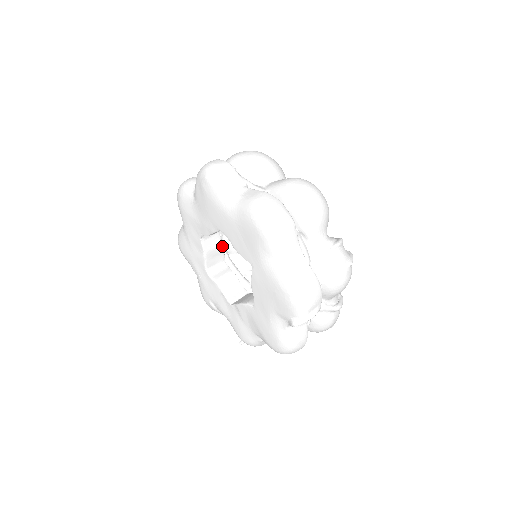
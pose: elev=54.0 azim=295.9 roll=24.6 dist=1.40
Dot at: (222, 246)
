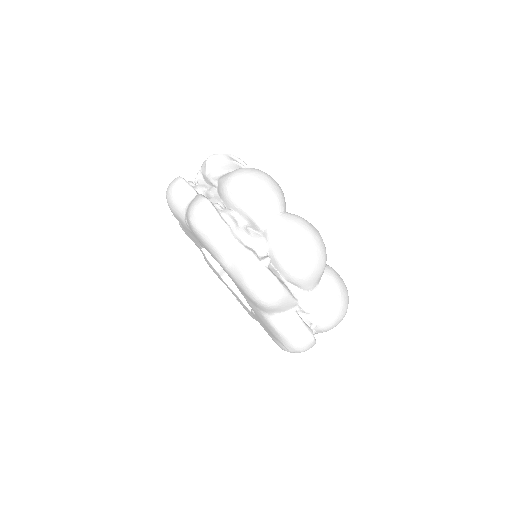
Dot at: occluded
